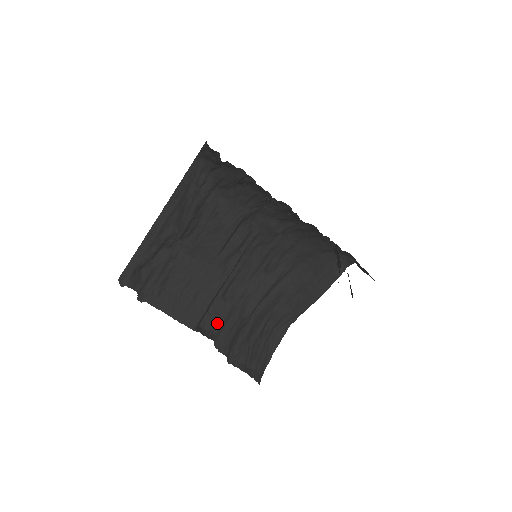
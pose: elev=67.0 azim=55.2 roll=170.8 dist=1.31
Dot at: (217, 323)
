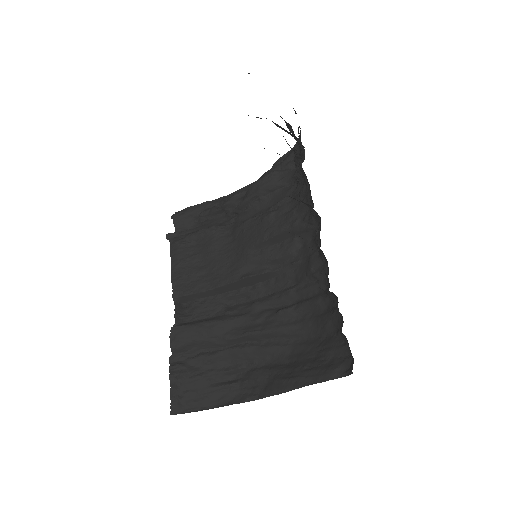
Dot at: (197, 315)
